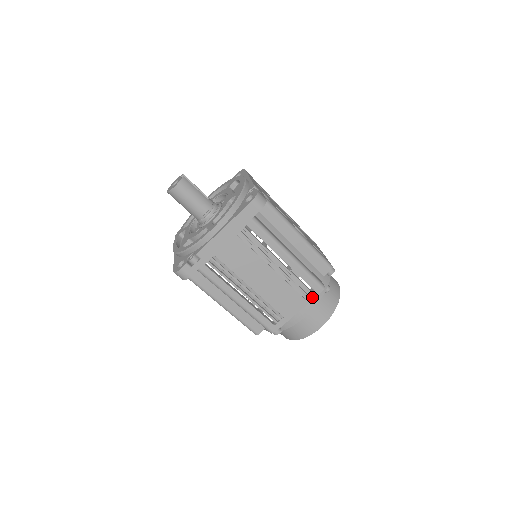
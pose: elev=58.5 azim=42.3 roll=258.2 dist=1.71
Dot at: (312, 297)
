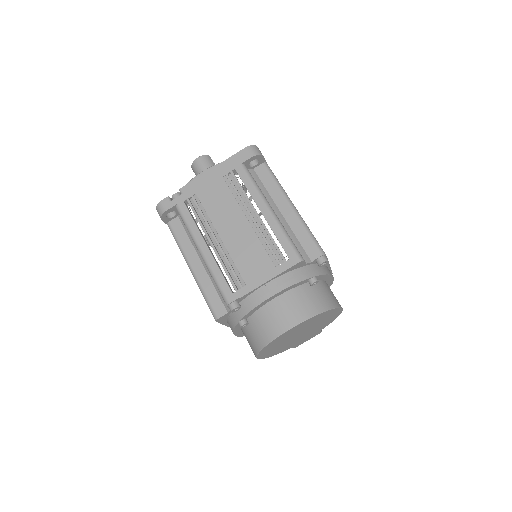
Dot at: (285, 267)
